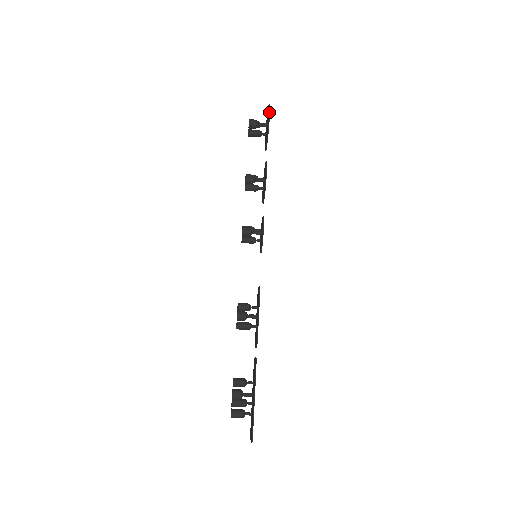
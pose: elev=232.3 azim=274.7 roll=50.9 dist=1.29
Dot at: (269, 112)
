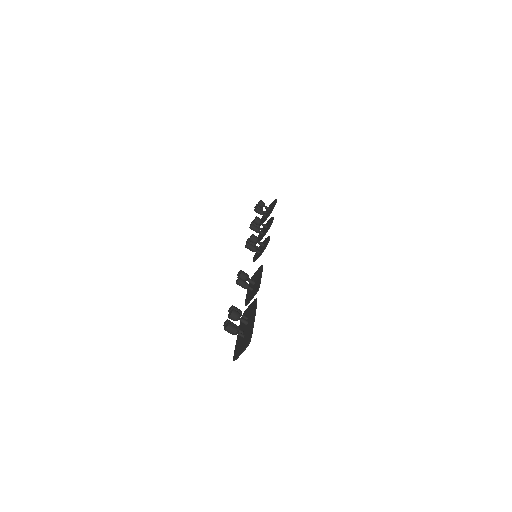
Dot at: occluded
